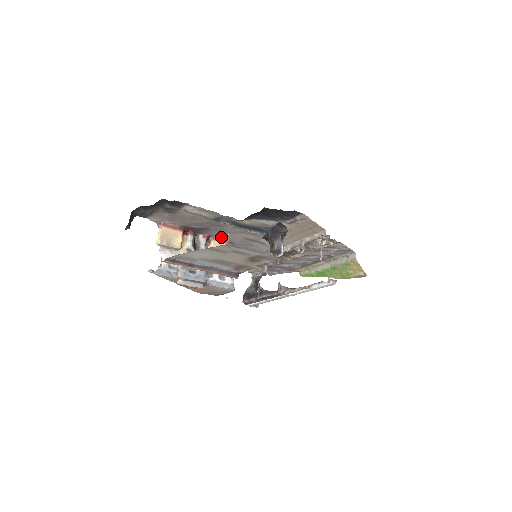
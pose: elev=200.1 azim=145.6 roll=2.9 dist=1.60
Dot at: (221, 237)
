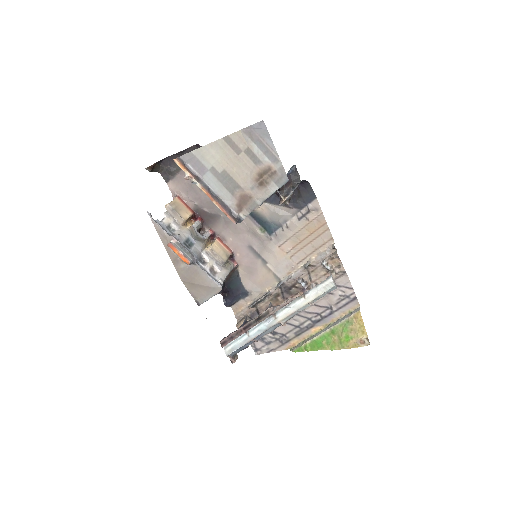
Dot at: (226, 241)
